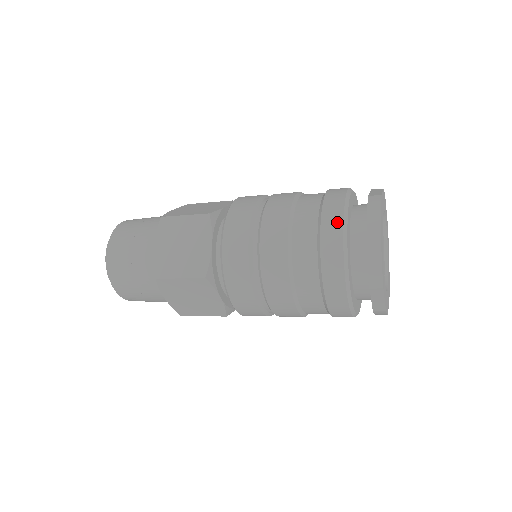
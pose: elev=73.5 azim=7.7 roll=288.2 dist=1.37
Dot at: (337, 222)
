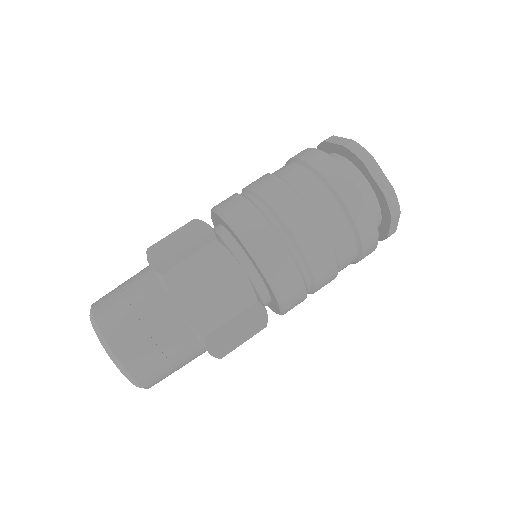
Dot at: (346, 180)
